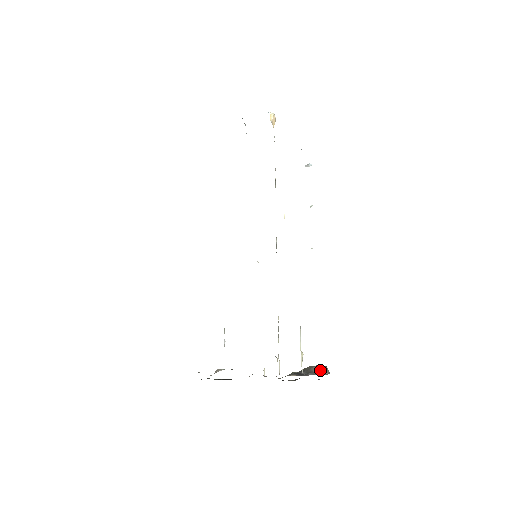
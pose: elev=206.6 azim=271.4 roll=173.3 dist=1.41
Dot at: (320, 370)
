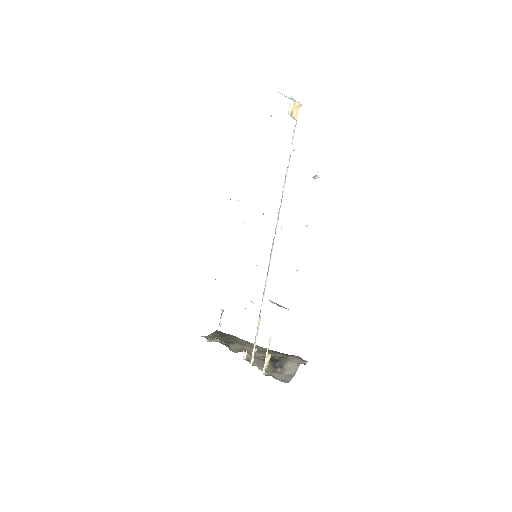
Dot at: (290, 368)
